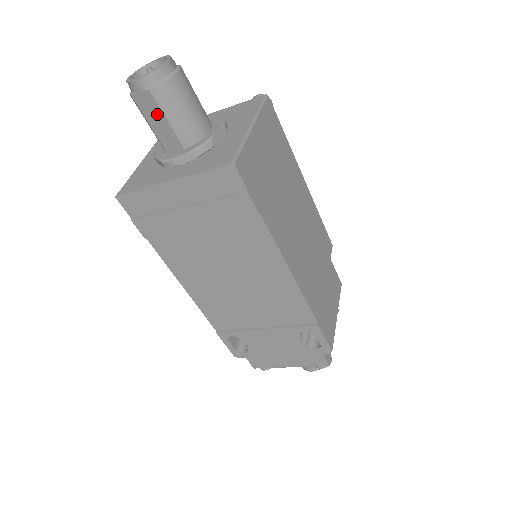
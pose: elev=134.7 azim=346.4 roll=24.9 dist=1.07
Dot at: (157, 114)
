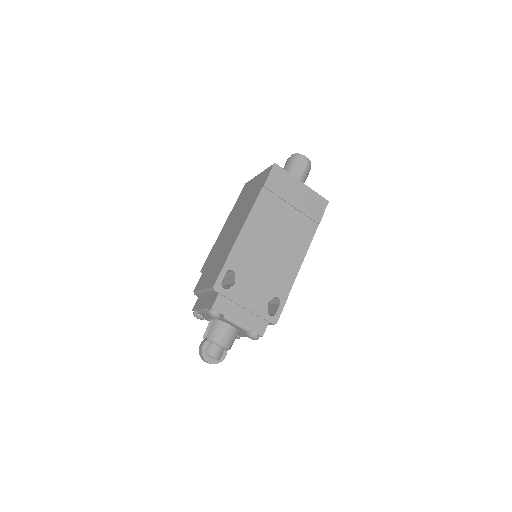
Dot at: (301, 169)
